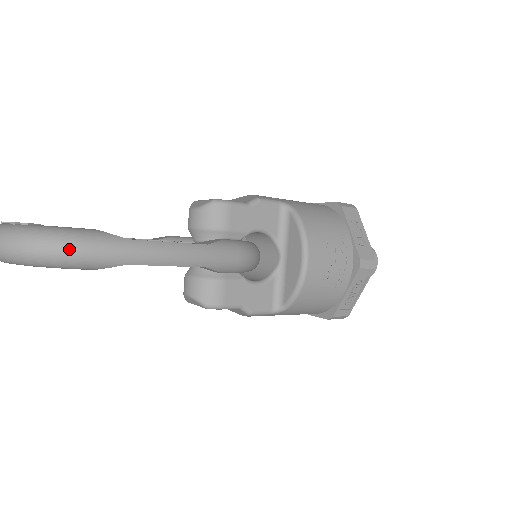
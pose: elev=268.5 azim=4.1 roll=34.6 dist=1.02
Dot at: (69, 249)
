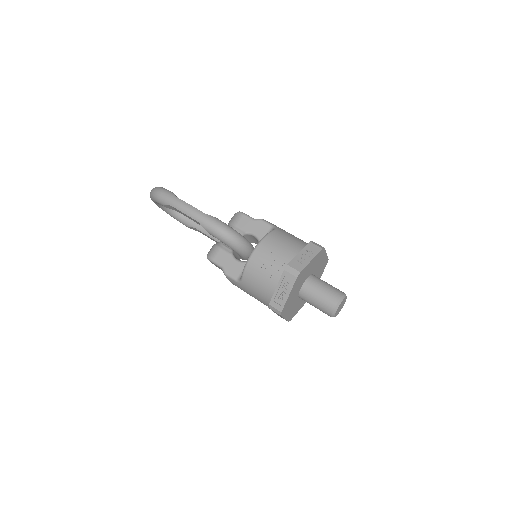
Dot at: (158, 192)
